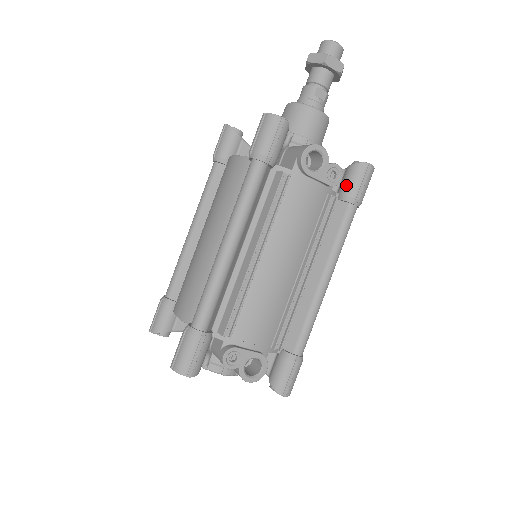
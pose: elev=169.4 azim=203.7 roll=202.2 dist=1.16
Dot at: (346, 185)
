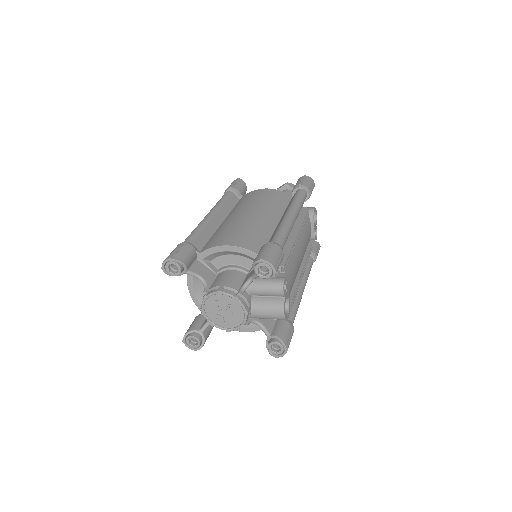
Dot at: occluded
